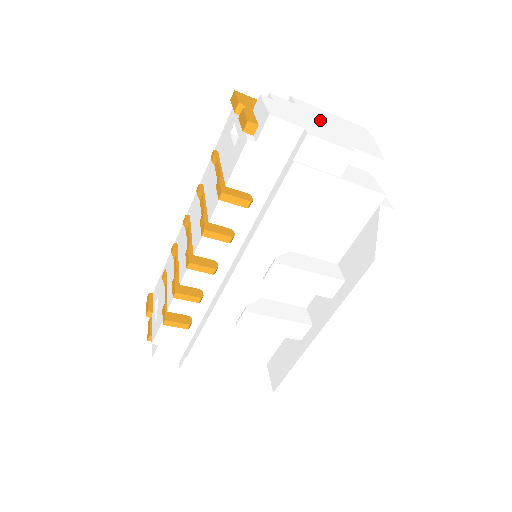
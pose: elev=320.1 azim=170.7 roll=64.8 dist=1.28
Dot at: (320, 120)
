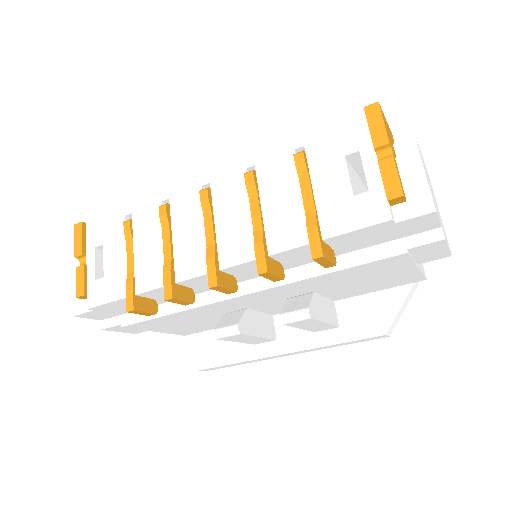
Dot at: occluded
